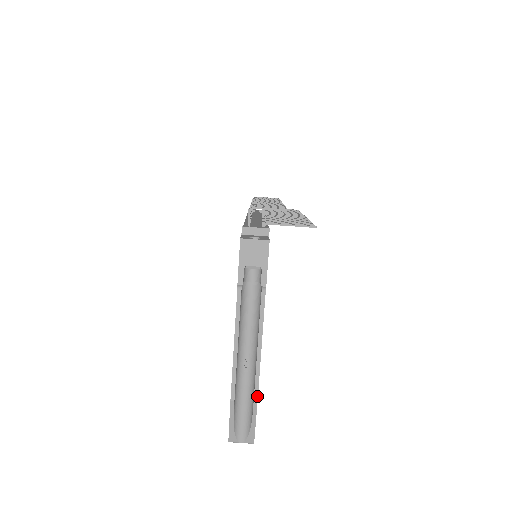
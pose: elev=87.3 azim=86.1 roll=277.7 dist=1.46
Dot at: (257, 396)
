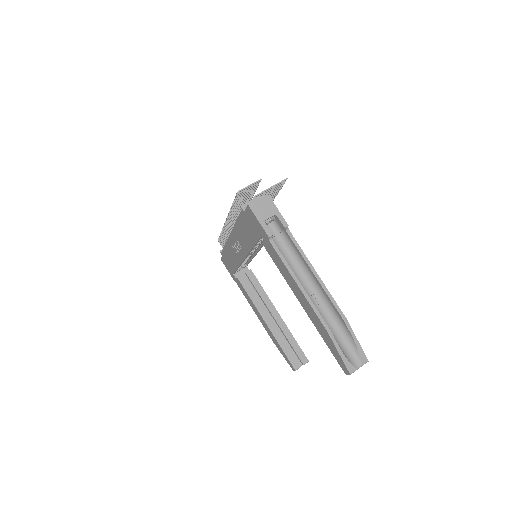
Dot at: (342, 314)
